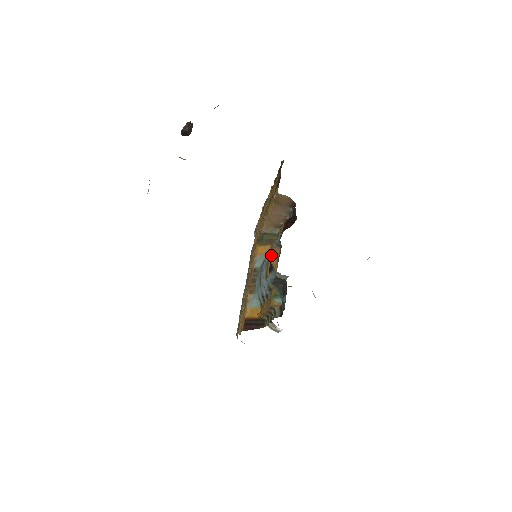
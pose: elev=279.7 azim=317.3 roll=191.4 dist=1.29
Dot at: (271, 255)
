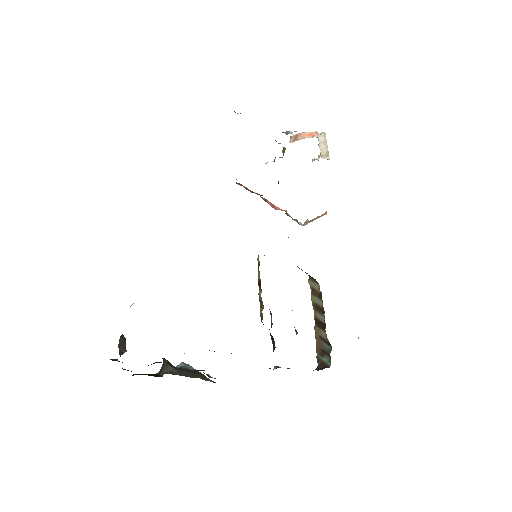
Dot at: occluded
